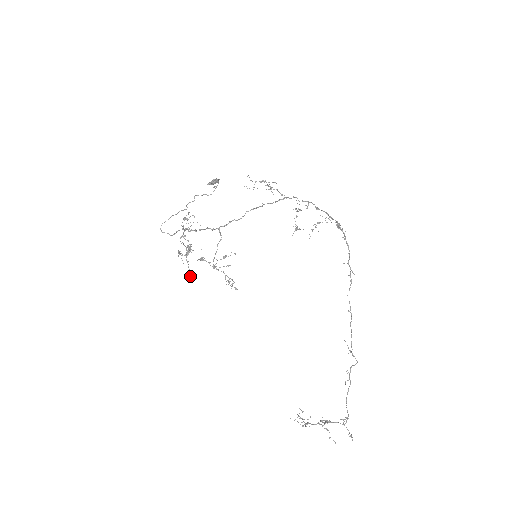
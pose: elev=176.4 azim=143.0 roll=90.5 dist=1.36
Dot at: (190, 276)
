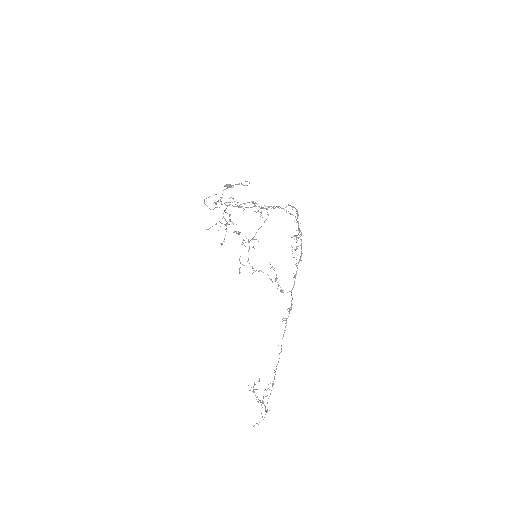
Dot at: (221, 244)
